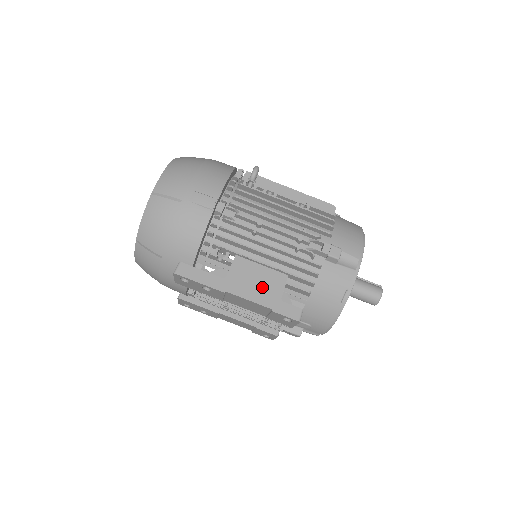
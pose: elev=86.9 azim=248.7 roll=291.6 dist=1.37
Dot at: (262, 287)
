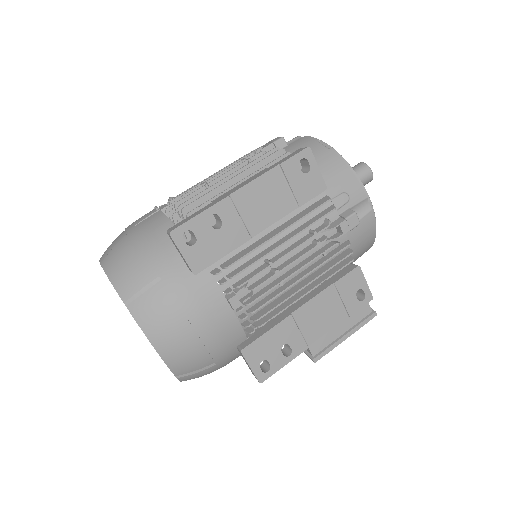
Dot at: occluded
